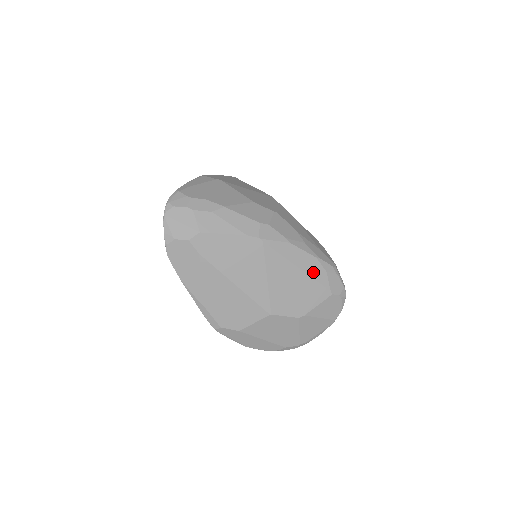
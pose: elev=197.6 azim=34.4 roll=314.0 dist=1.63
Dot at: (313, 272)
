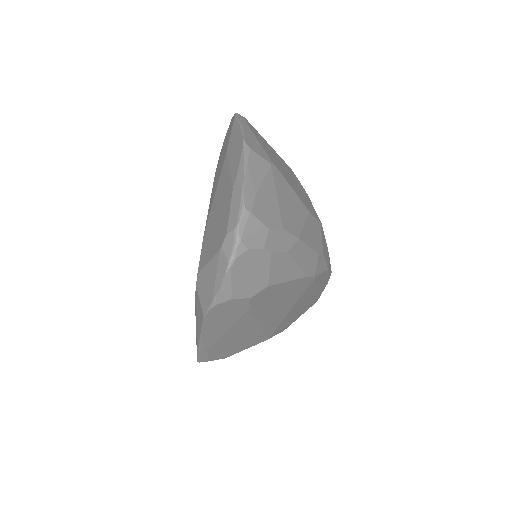
Dot at: (321, 289)
